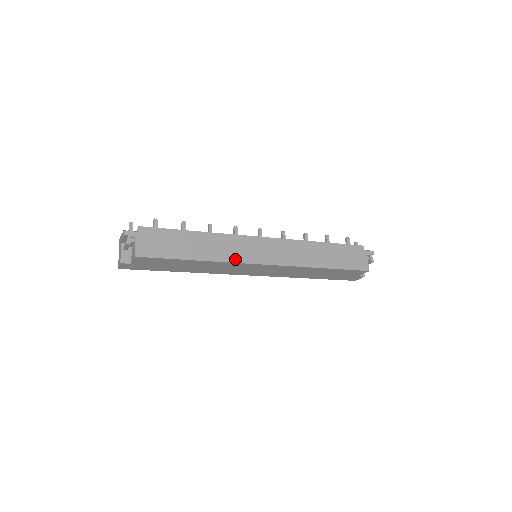
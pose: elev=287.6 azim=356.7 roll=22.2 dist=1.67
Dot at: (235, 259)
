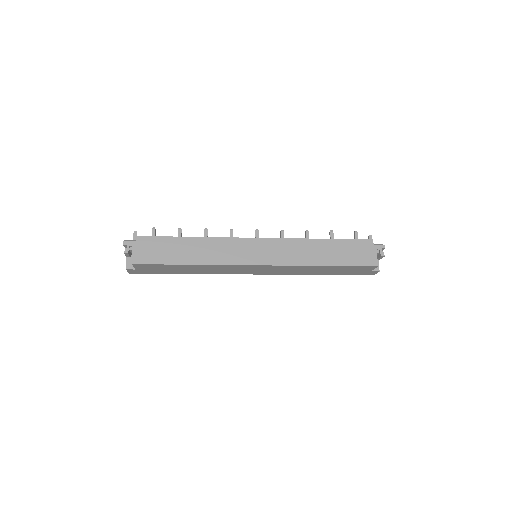
Dot at: (227, 261)
